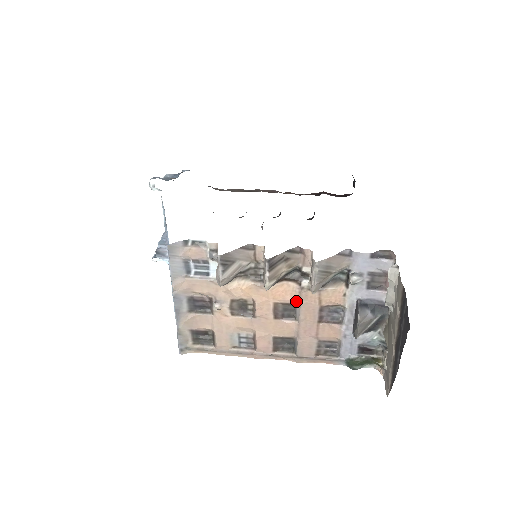
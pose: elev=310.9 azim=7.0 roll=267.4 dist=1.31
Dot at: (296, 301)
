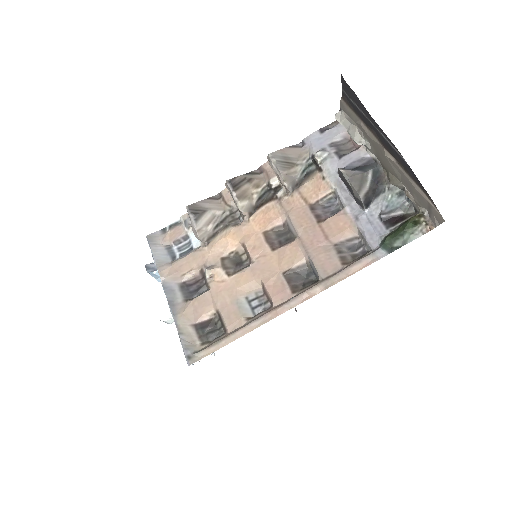
Dot at: (283, 216)
